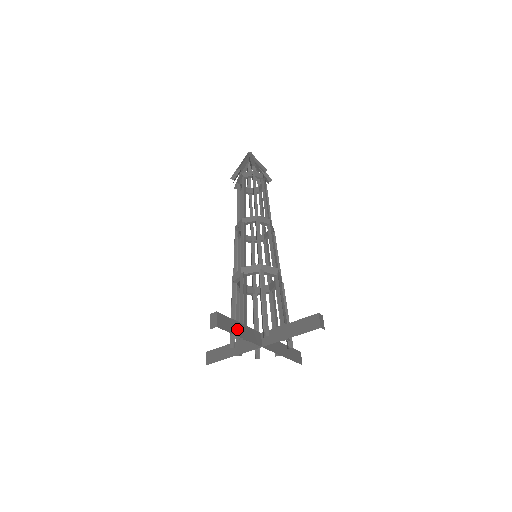
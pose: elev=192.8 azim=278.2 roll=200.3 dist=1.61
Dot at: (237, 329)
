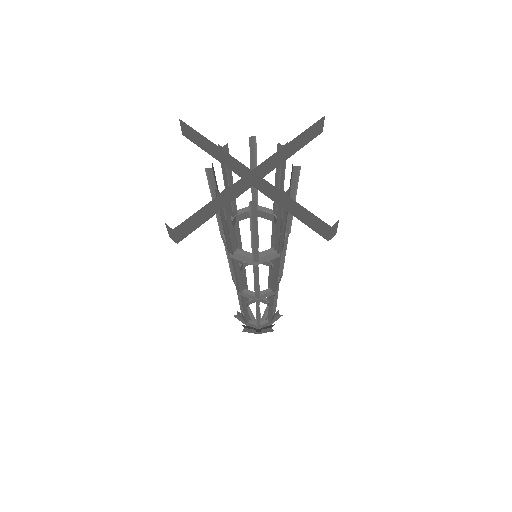
Dot at: occluded
